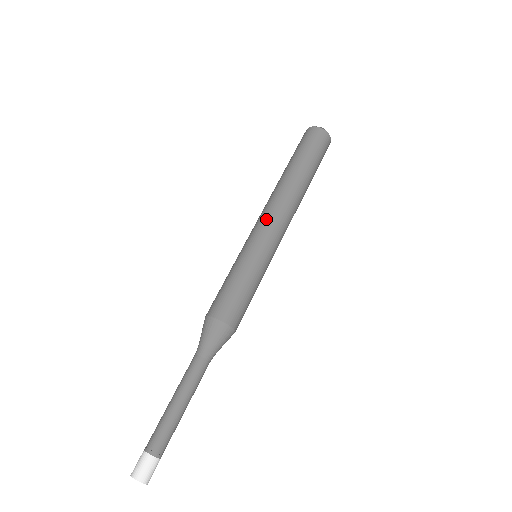
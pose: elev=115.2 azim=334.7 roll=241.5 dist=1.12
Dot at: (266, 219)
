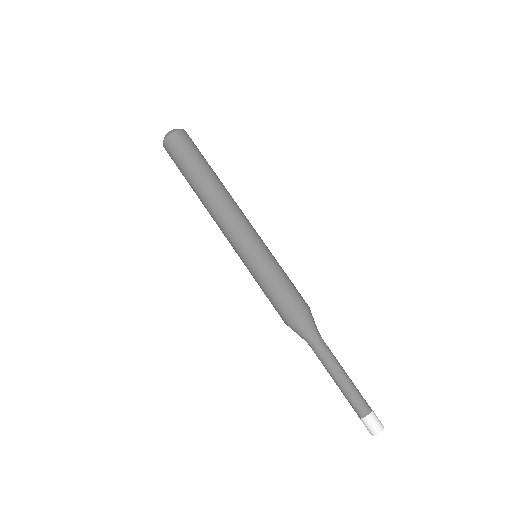
Dot at: (232, 232)
